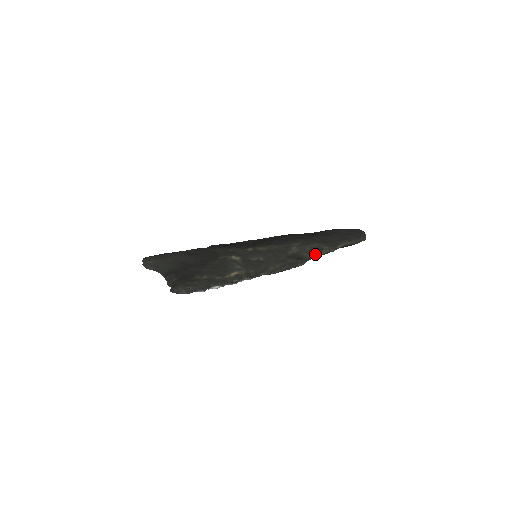
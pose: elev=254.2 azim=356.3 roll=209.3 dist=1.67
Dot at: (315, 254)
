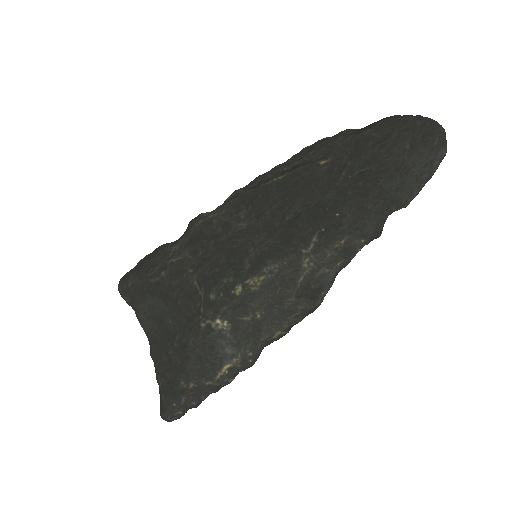
Dot at: (343, 265)
